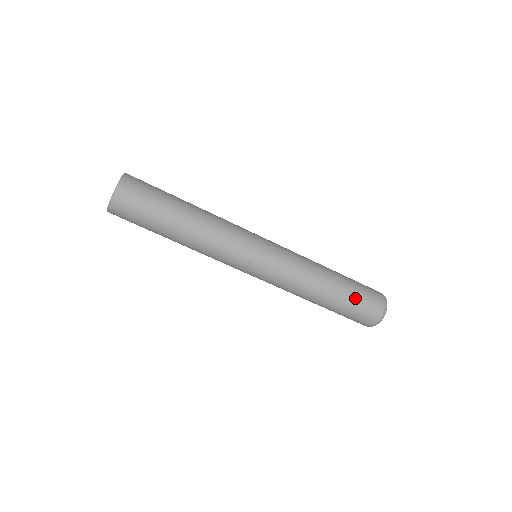
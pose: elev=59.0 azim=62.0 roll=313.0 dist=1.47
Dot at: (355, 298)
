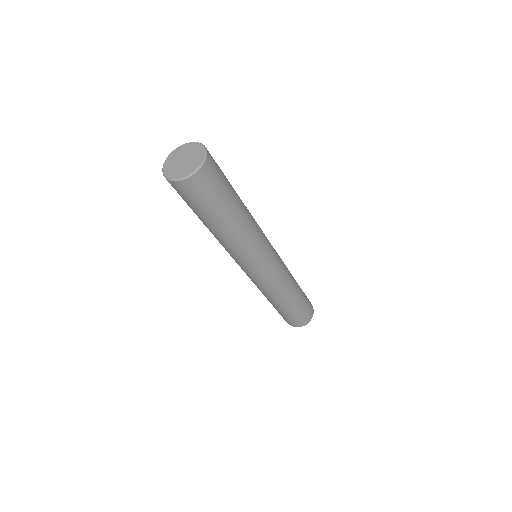
Dot at: (305, 300)
